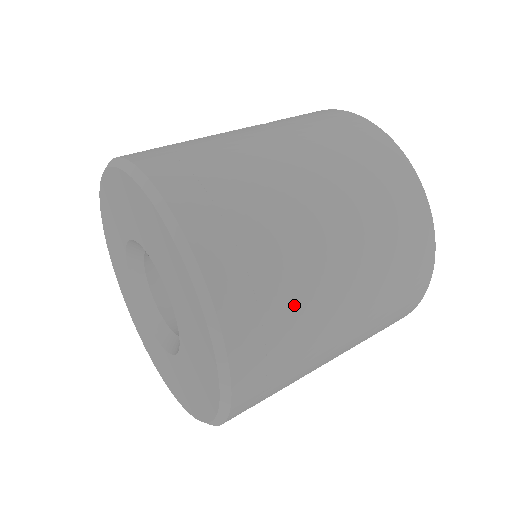
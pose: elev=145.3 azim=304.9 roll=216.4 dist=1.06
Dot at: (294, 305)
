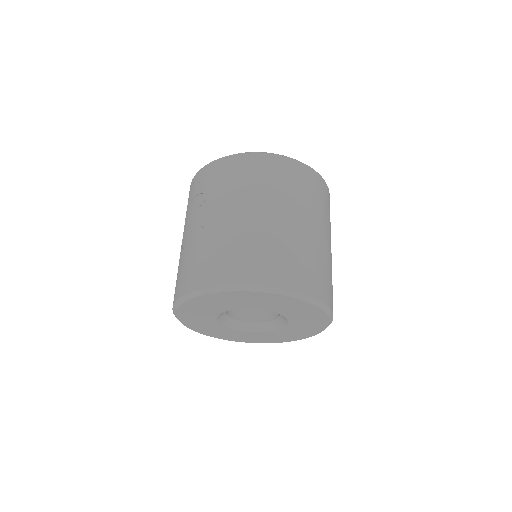
Dot at: (322, 264)
